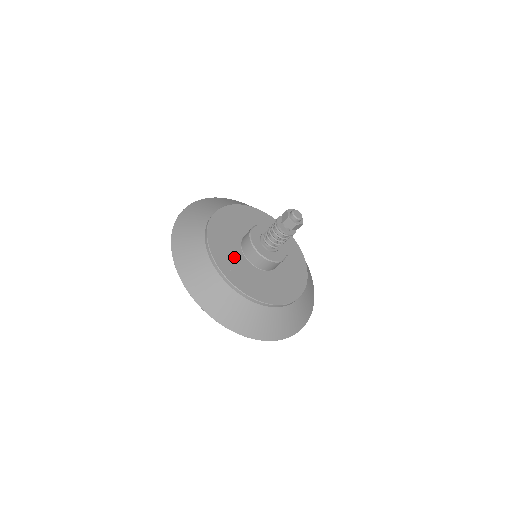
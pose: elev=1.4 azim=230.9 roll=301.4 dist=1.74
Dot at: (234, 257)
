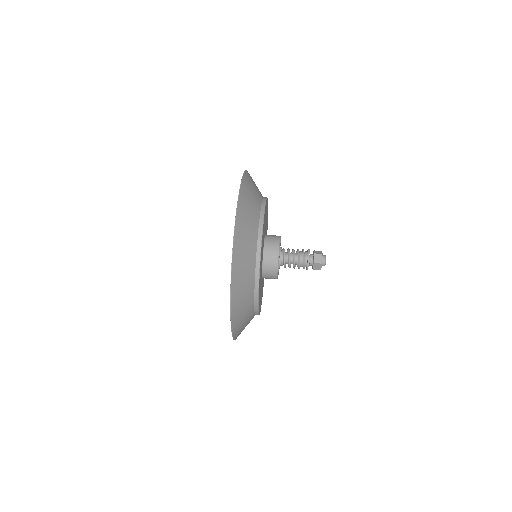
Dot at: (261, 269)
